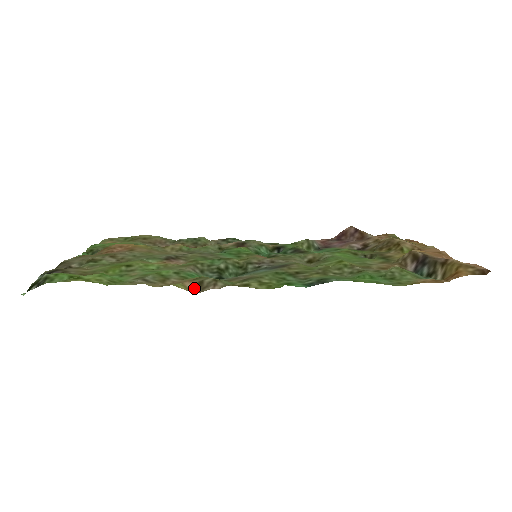
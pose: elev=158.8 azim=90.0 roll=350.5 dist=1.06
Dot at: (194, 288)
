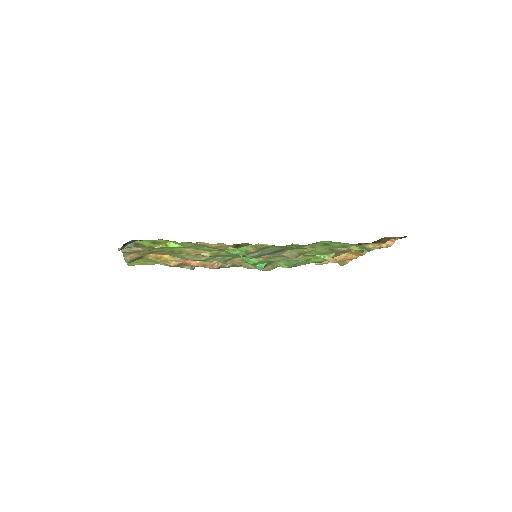
Dot at: (235, 247)
